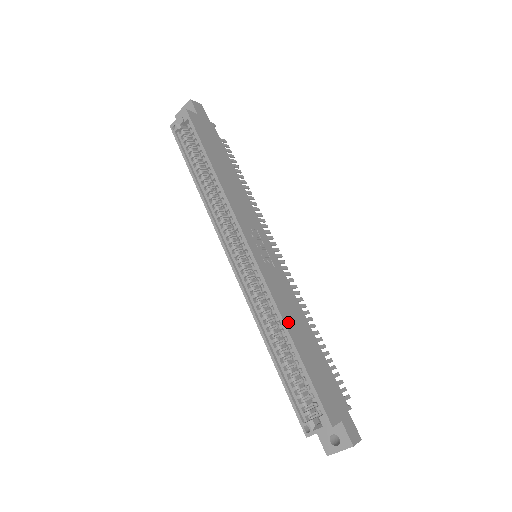
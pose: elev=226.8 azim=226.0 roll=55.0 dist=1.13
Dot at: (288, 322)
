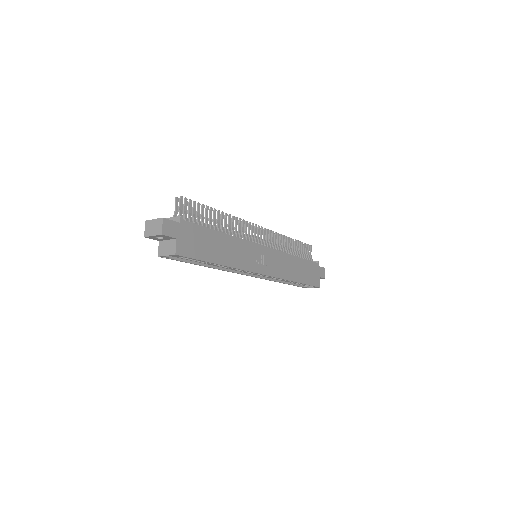
Dot at: (292, 277)
